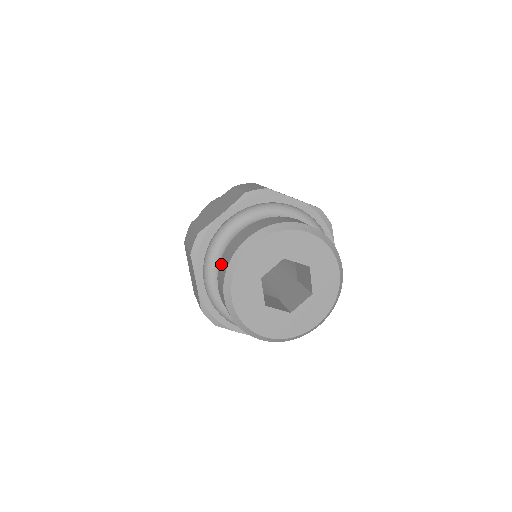
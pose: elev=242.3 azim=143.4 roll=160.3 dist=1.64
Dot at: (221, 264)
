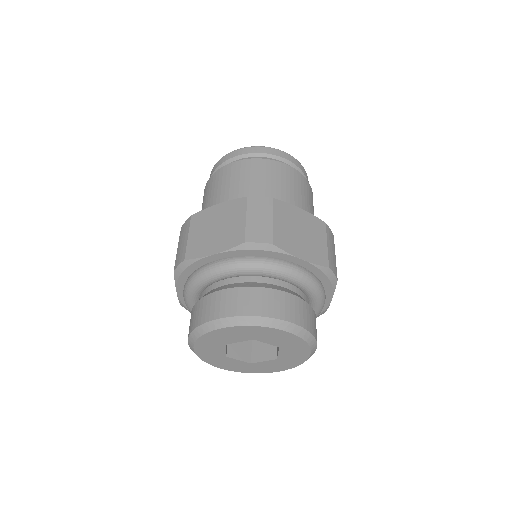
Dot at: occluded
